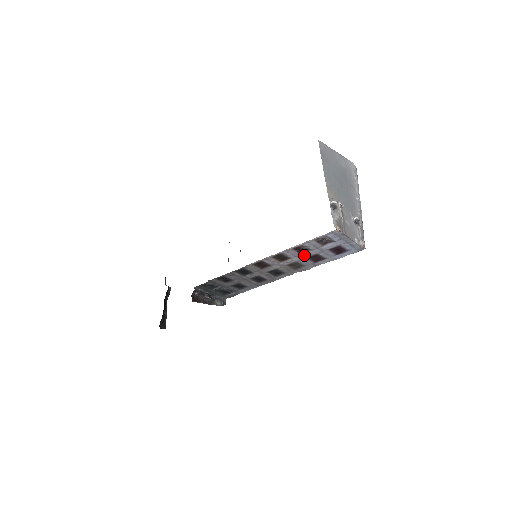
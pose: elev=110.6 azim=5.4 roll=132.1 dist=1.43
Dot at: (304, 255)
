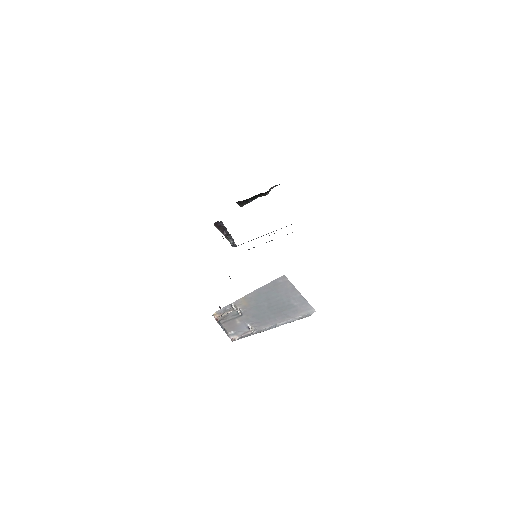
Dot at: occluded
